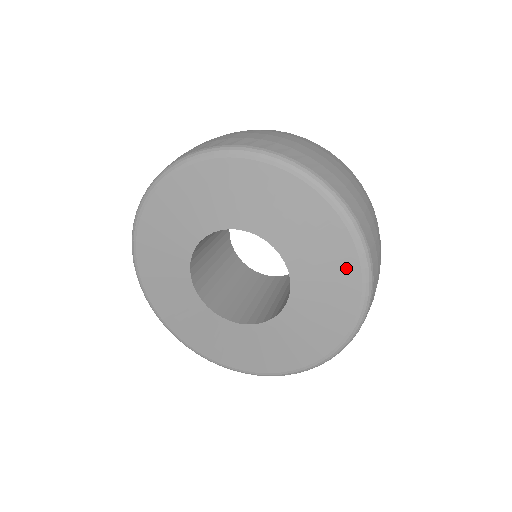
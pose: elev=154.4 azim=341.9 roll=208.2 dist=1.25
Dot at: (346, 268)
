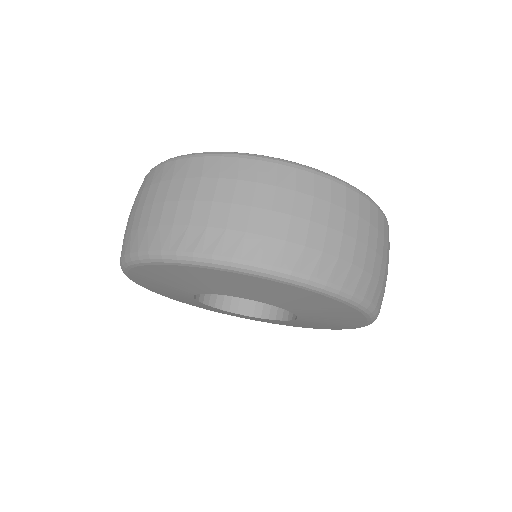
Dot at: (353, 320)
